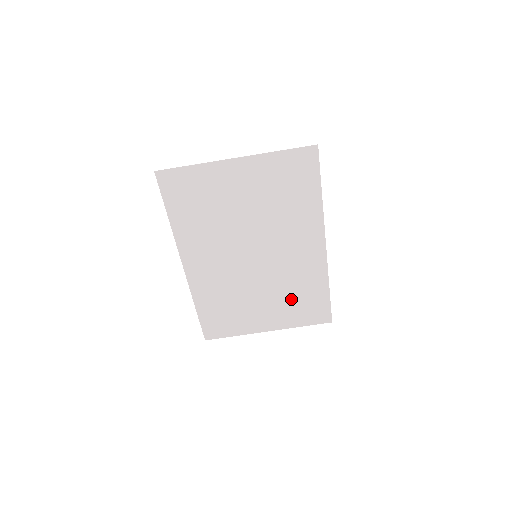
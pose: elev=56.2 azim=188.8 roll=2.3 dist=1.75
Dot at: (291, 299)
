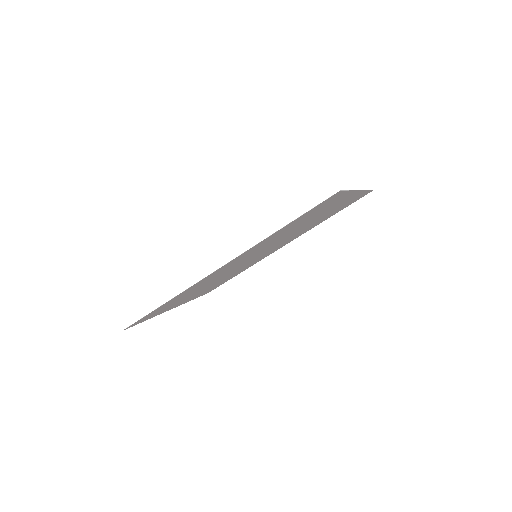
Dot at: (219, 282)
